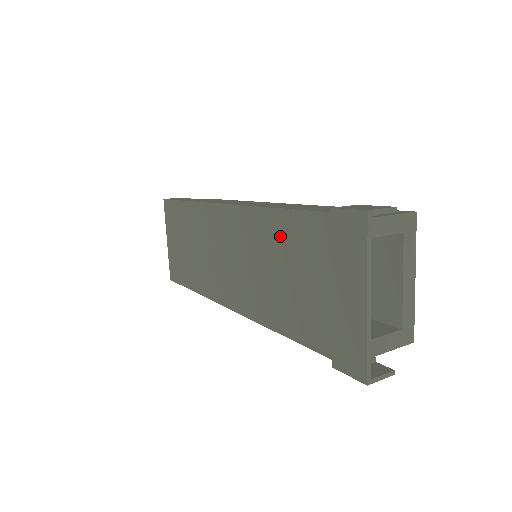
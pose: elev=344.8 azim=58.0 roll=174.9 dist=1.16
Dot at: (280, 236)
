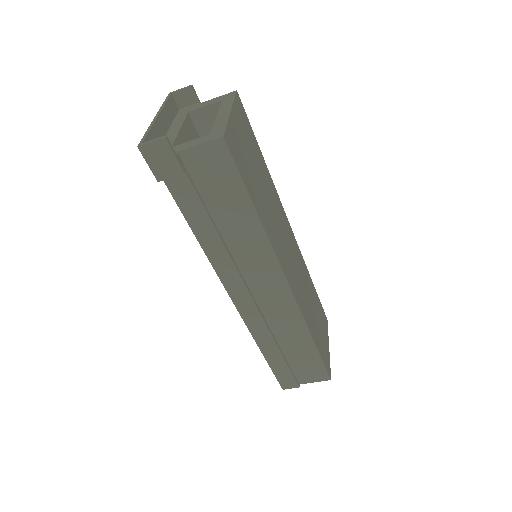
Dot at: occluded
